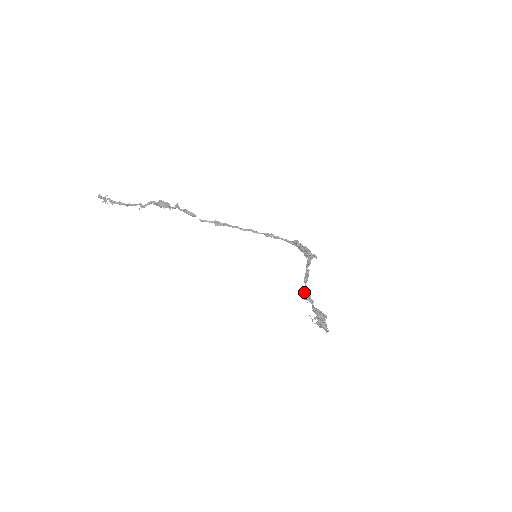
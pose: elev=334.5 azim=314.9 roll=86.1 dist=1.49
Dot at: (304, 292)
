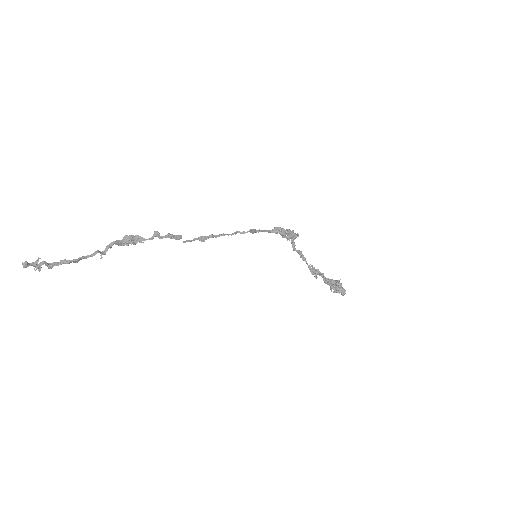
Dot at: (312, 270)
